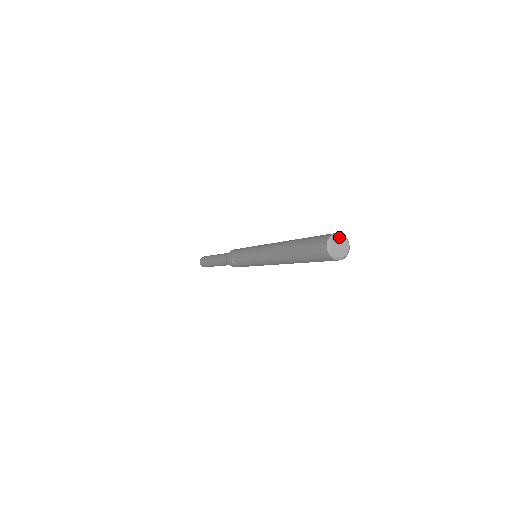
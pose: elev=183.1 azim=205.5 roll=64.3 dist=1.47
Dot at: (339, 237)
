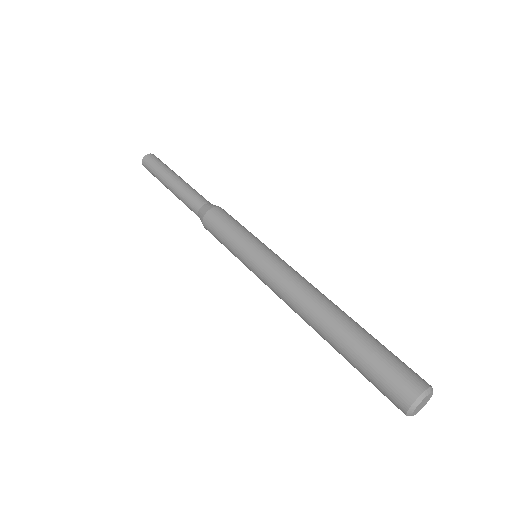
Dot at: (417, 407)
